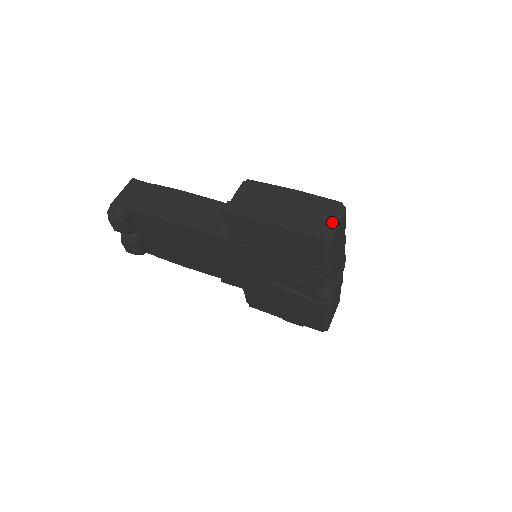
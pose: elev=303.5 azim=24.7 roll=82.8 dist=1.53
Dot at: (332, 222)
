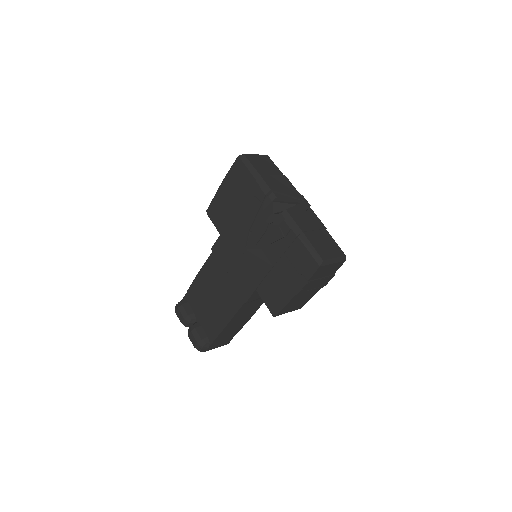
Dot at: occluded
